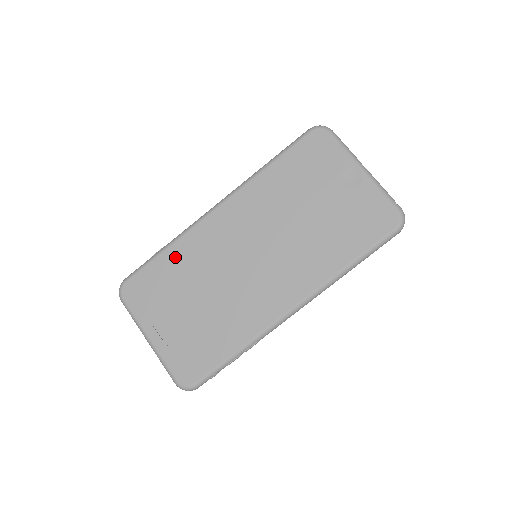
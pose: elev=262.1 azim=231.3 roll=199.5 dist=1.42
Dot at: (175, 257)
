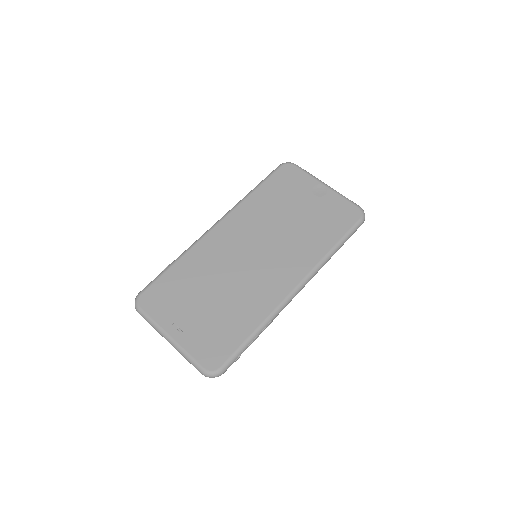
Dot at: (186, 266)
